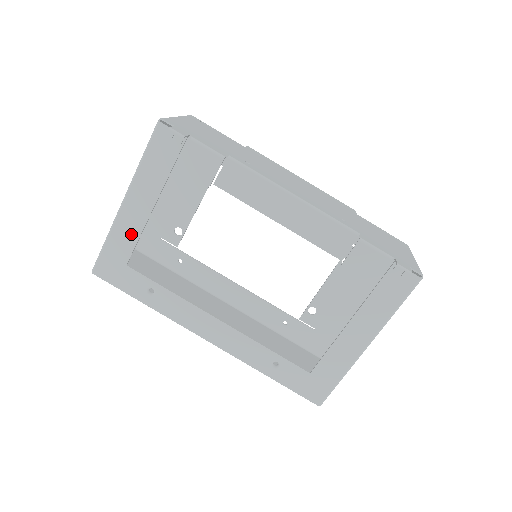
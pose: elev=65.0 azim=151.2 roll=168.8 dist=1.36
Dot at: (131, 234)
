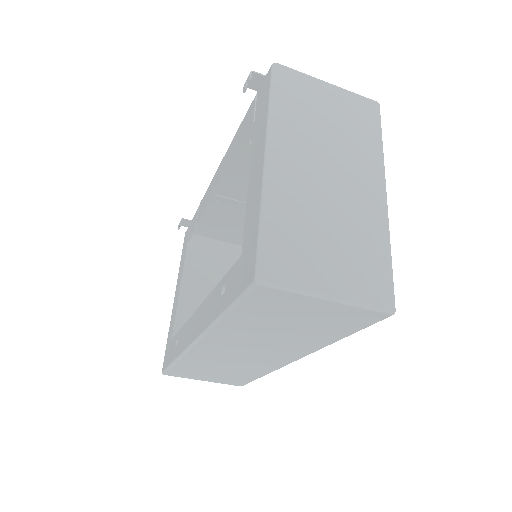
Dot at: occluded
